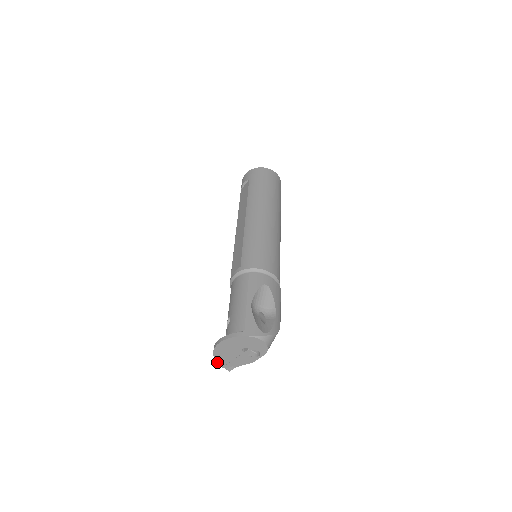
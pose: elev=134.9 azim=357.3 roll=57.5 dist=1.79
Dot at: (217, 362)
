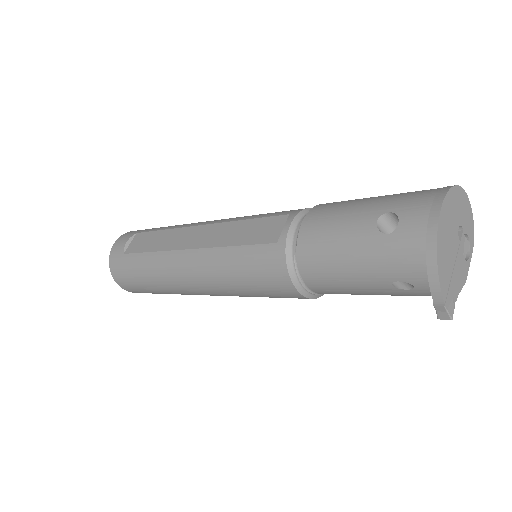
Dot at: (439, 284)
